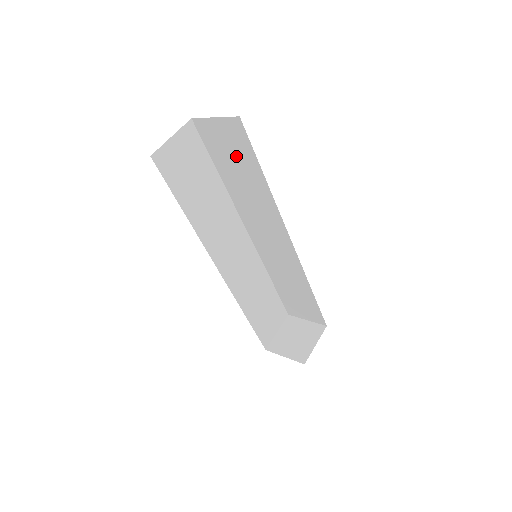
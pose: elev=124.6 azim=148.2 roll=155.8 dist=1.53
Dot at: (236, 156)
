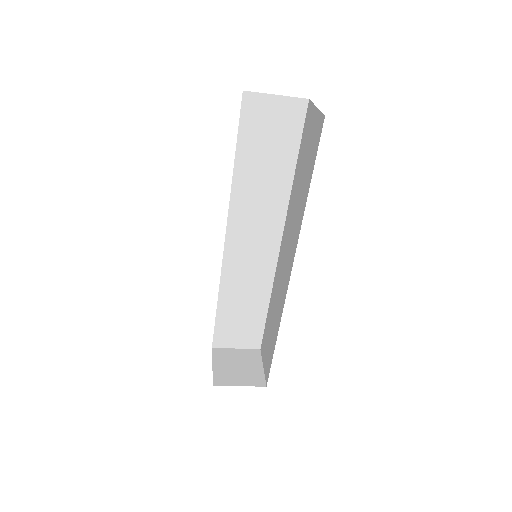
Dot at: (274, 141)
